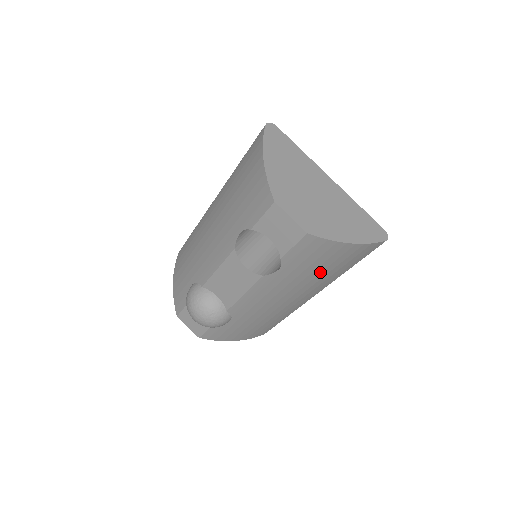
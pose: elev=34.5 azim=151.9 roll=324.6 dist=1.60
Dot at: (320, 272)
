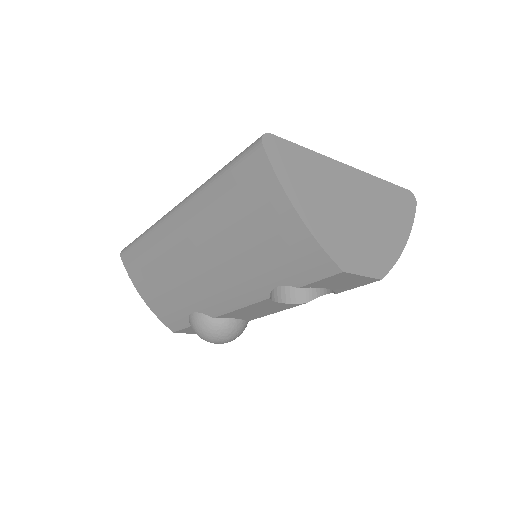
Dot at: occluded
